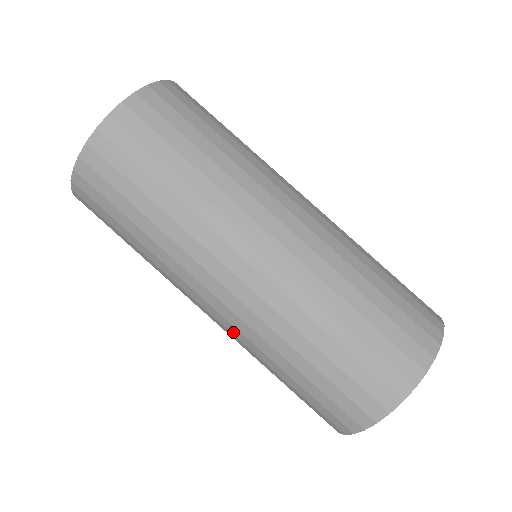
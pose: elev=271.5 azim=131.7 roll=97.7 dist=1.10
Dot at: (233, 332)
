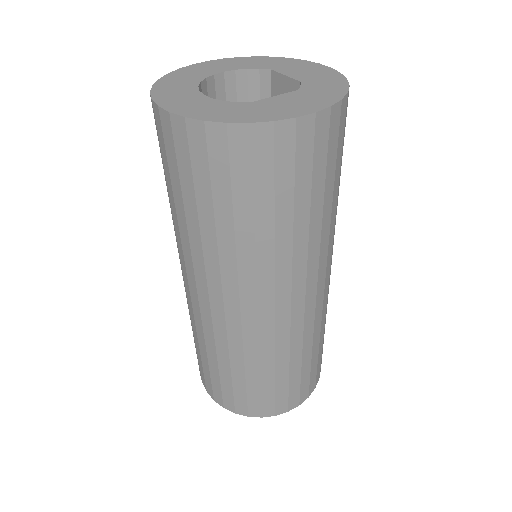
Dot at: occluded
